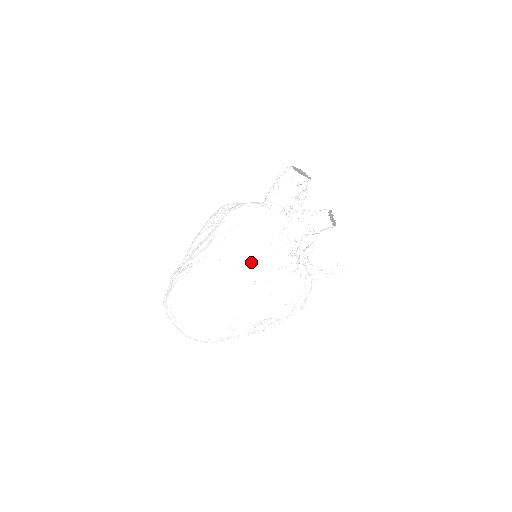
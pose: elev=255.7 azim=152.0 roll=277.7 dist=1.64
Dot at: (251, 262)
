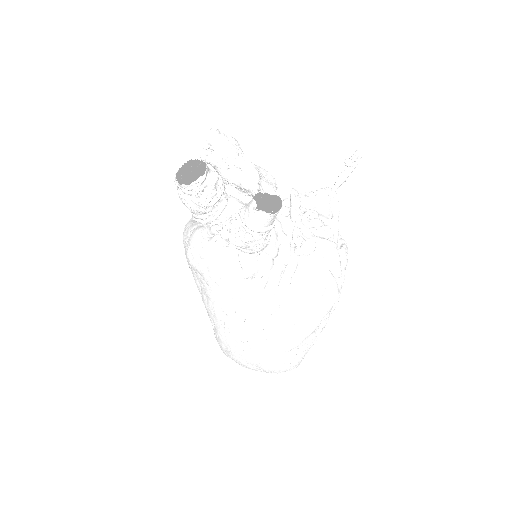
Dot at: (247, 309)
